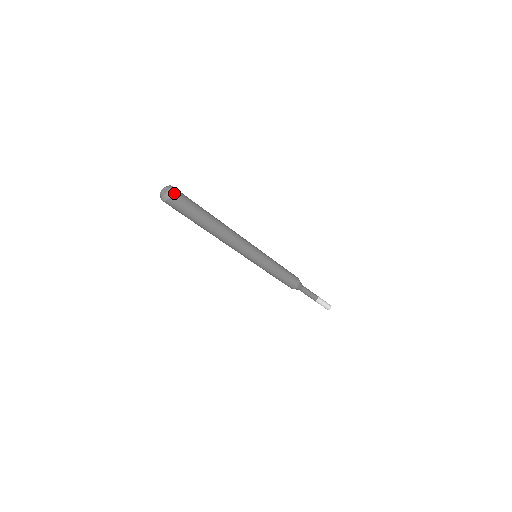
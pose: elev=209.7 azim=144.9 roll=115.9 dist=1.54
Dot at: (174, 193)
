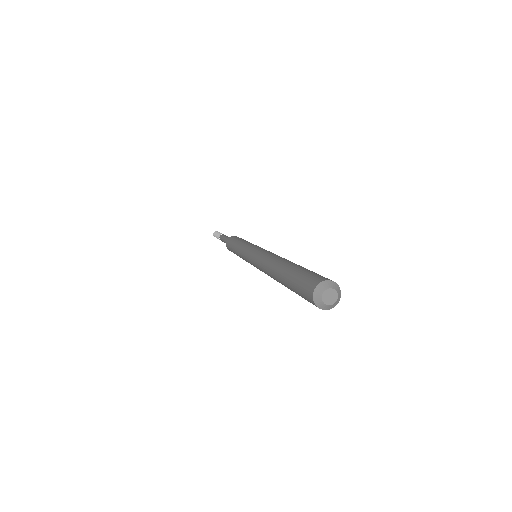
Dot at: (338, 287)
